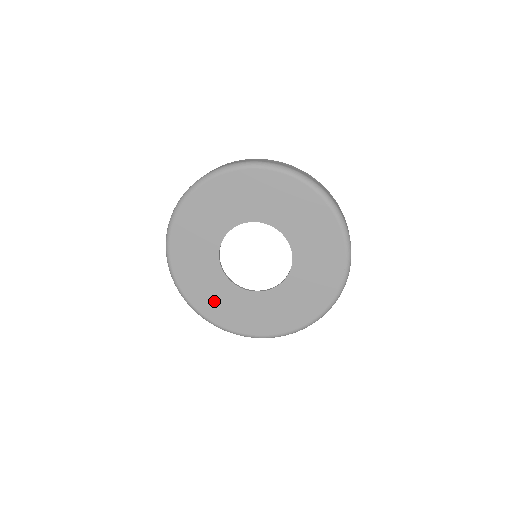
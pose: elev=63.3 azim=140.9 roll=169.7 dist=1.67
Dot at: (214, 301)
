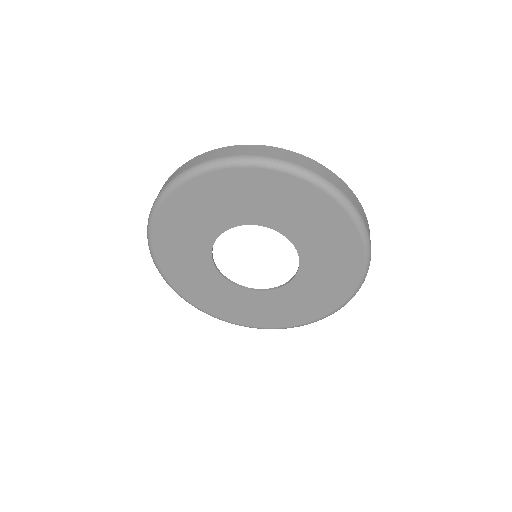
Dot at: (188, 277)
